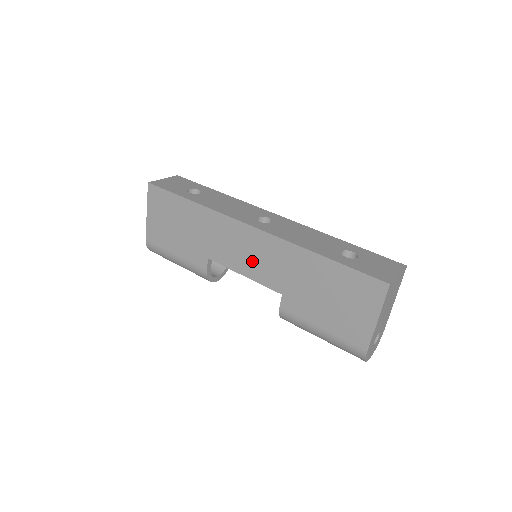
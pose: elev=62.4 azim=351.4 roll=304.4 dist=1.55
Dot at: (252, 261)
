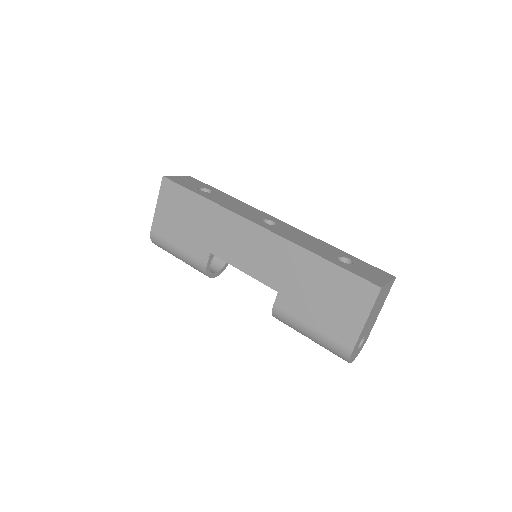
Dot at: (253, 258)
